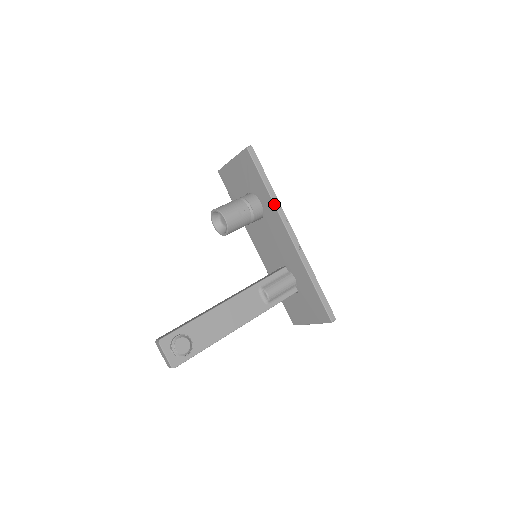
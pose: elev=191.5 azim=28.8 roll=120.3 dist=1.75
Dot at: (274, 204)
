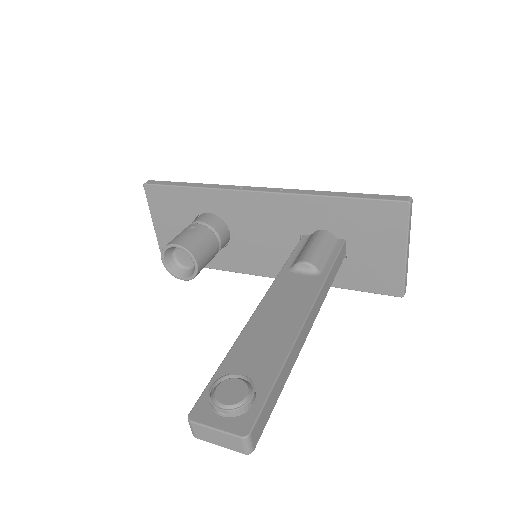
Dot at: (213, 189)
